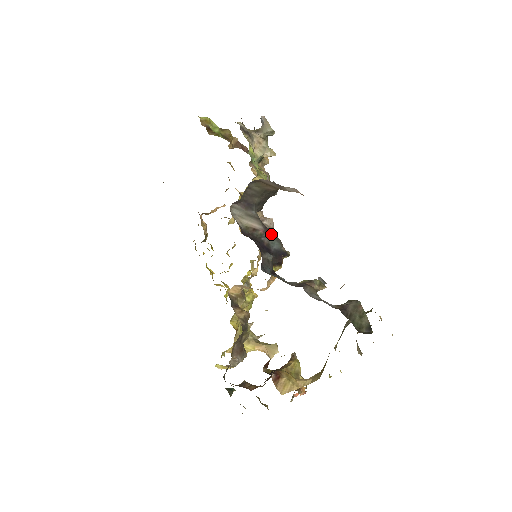
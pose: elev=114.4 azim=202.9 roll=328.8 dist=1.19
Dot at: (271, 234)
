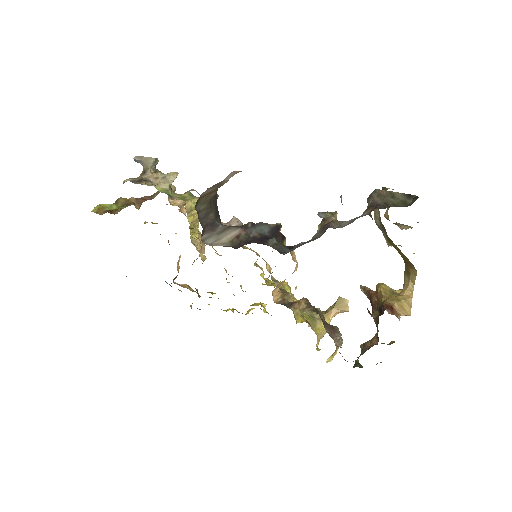
Dot at: (251, 226)
